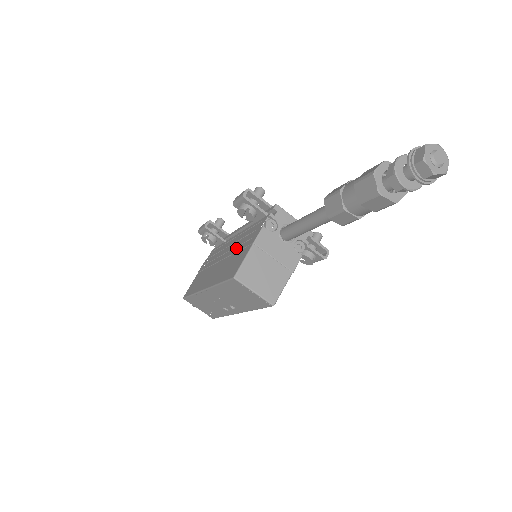
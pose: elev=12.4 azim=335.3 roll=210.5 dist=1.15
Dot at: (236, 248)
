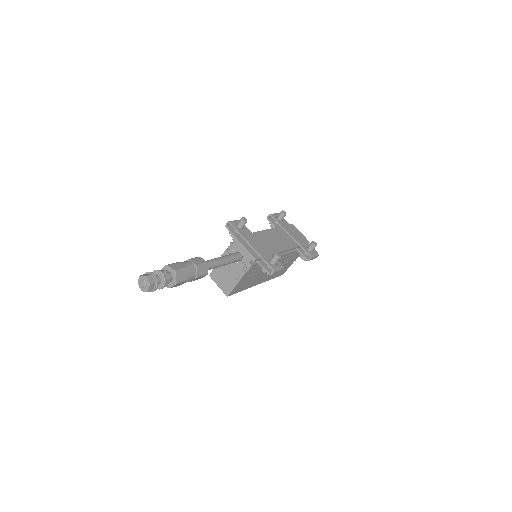
Dot at: occluded
